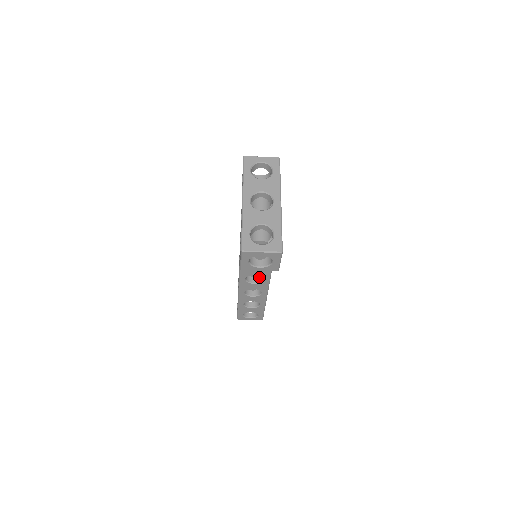
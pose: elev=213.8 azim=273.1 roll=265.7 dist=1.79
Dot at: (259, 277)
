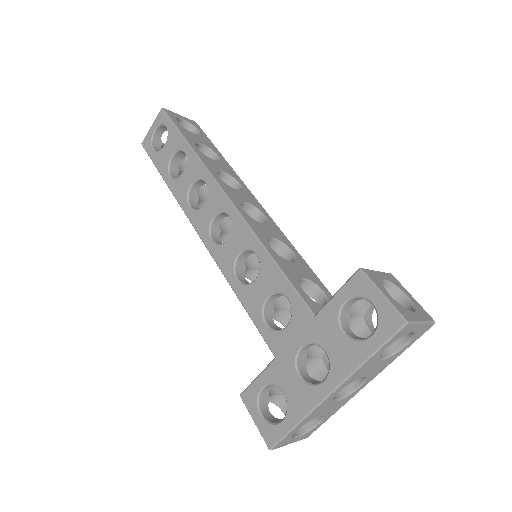
Dot at: occluded
